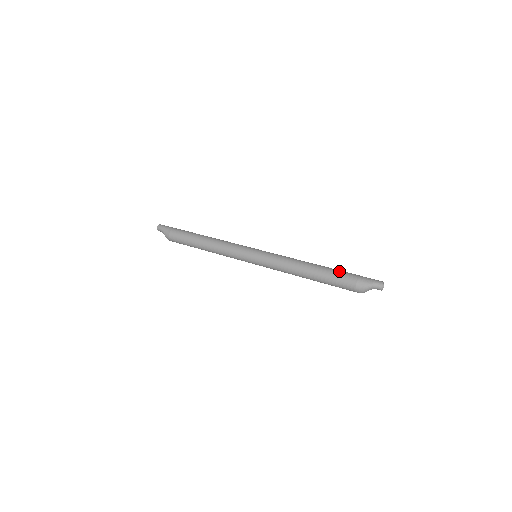
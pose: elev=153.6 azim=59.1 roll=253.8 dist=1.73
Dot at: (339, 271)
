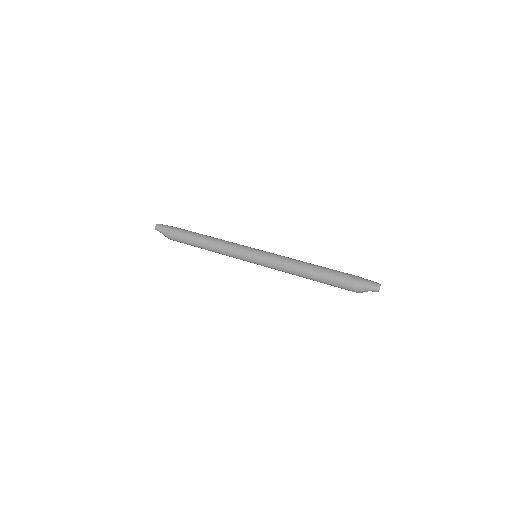
Dot at: (336, 276)
